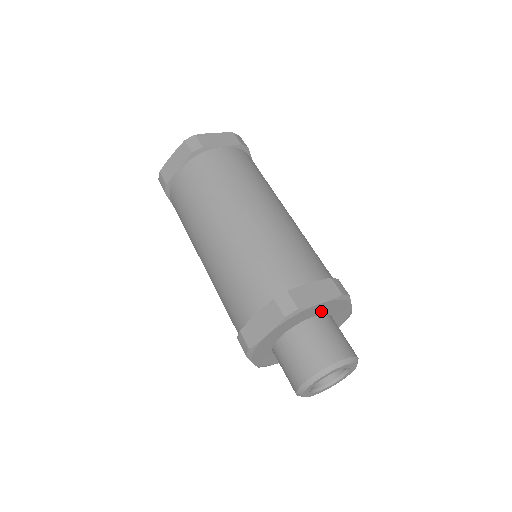
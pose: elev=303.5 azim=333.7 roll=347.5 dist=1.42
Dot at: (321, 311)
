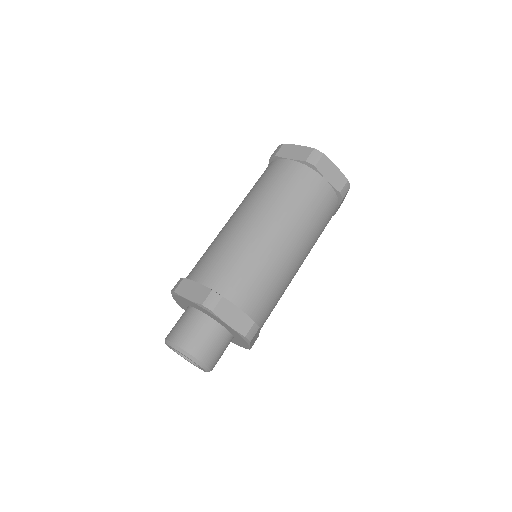
Dot at: (227, 327)
